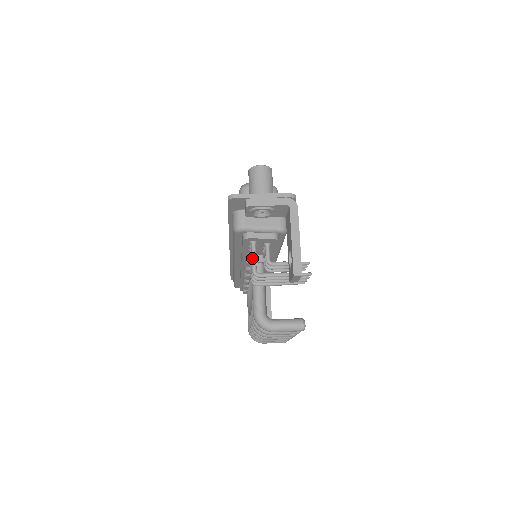
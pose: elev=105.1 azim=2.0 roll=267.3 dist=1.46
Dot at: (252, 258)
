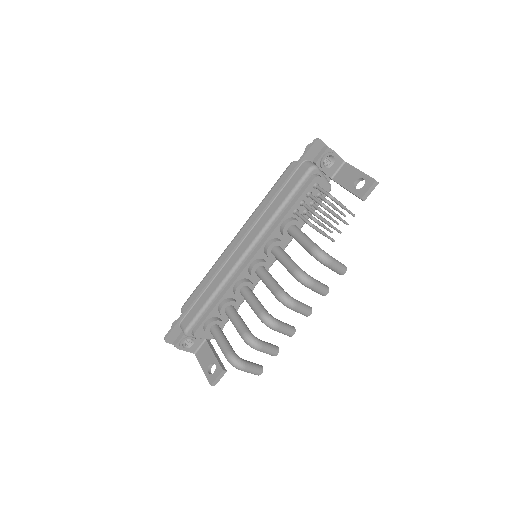
Dot at: (323, 189)
